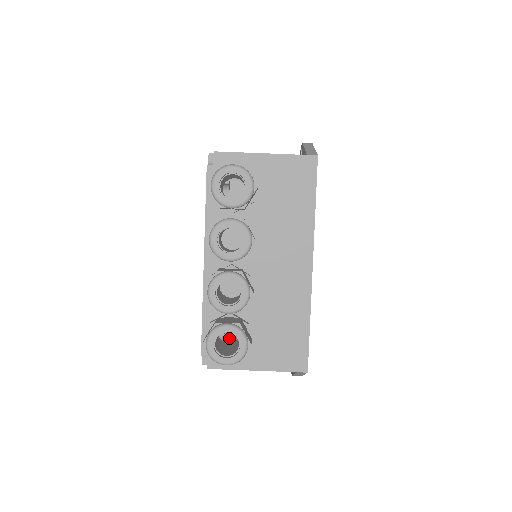
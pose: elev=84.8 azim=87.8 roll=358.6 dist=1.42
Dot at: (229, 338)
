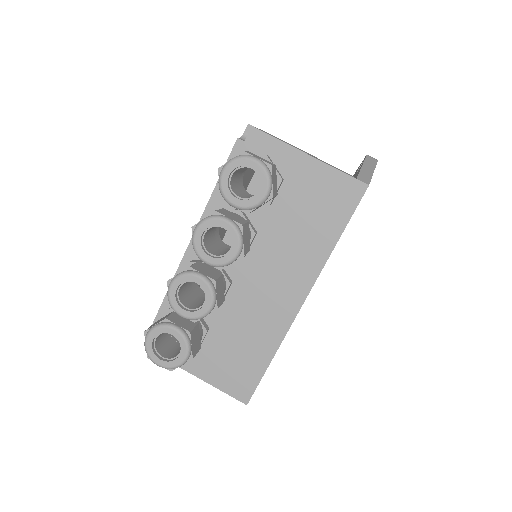
Dot at: occluded
